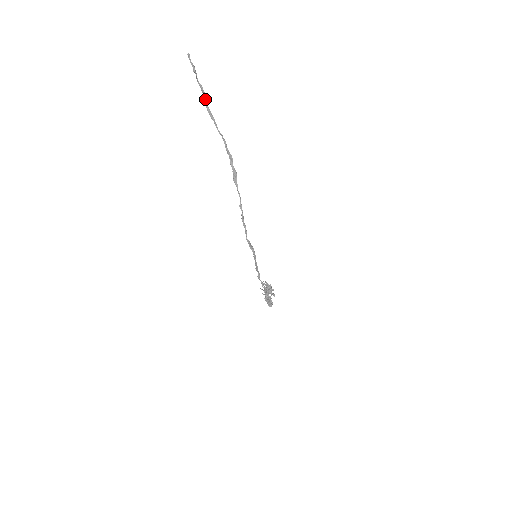
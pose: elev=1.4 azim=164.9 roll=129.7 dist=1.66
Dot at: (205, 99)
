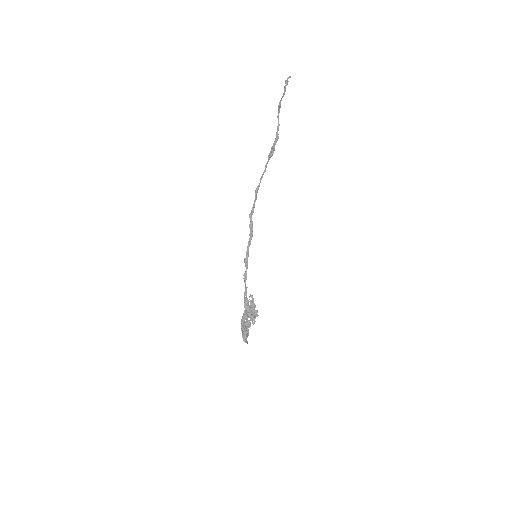
Dot at: (282, 97)
